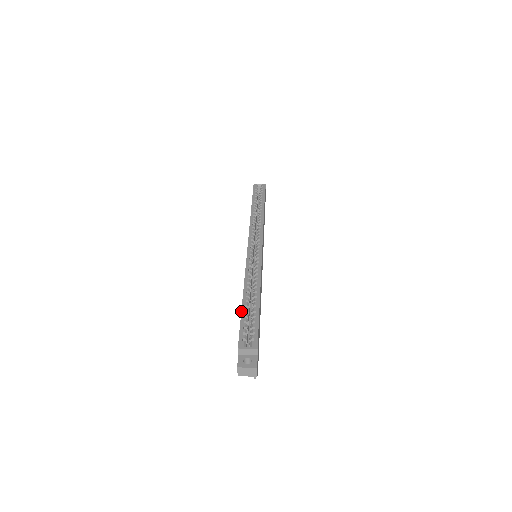
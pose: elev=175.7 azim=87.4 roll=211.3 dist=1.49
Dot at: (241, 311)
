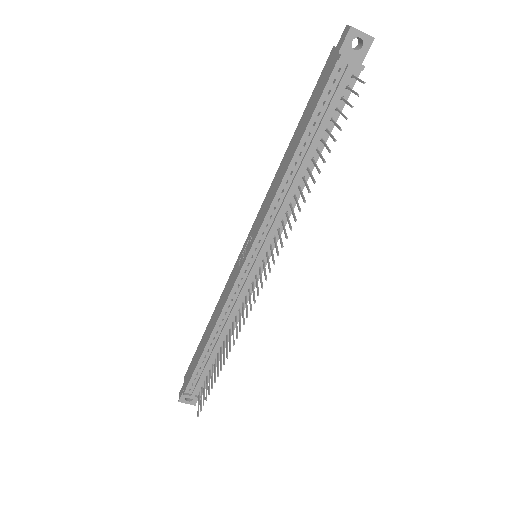
Dot at: occluded
